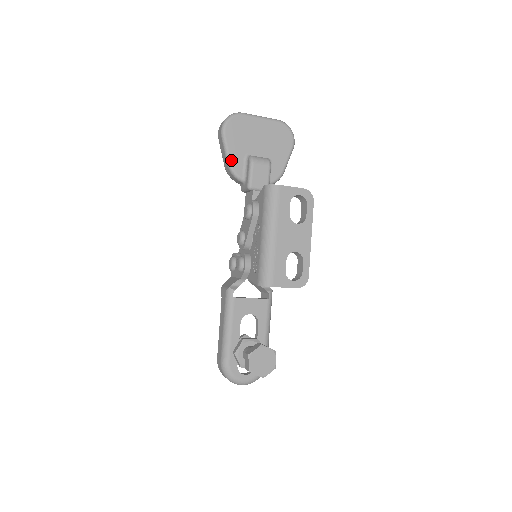
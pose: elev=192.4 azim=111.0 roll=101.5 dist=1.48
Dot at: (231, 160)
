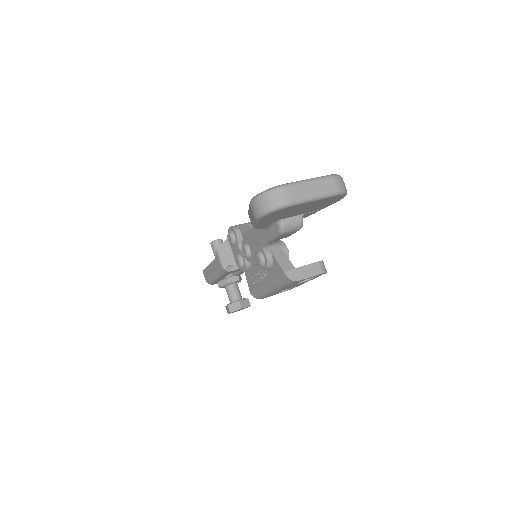
Dot at: (258, 227)
